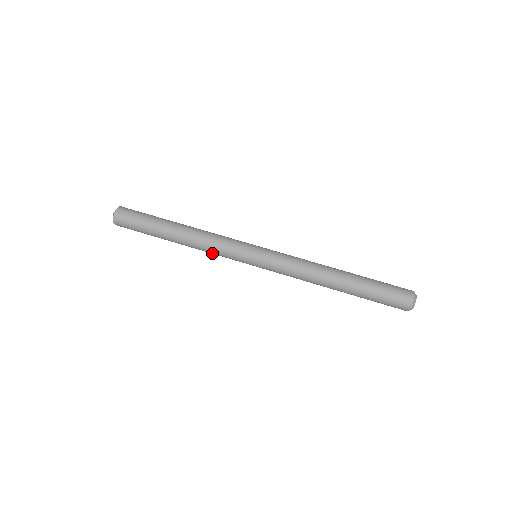
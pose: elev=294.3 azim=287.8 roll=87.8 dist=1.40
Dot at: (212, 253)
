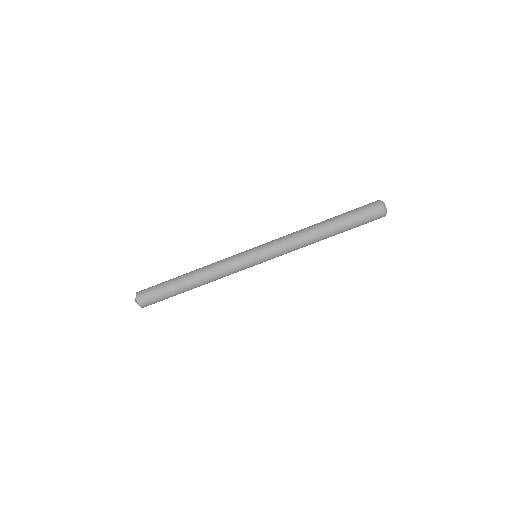
Dot at: occluded
